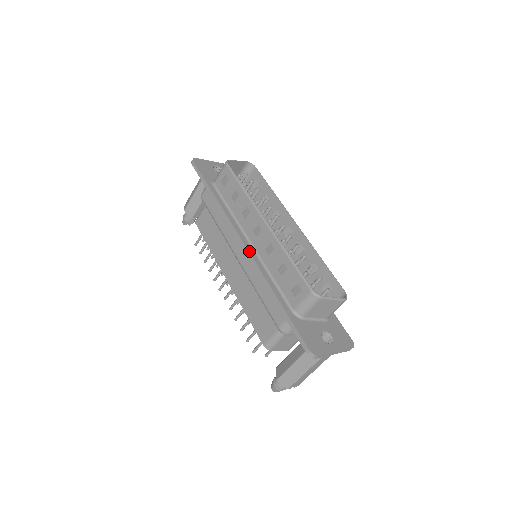
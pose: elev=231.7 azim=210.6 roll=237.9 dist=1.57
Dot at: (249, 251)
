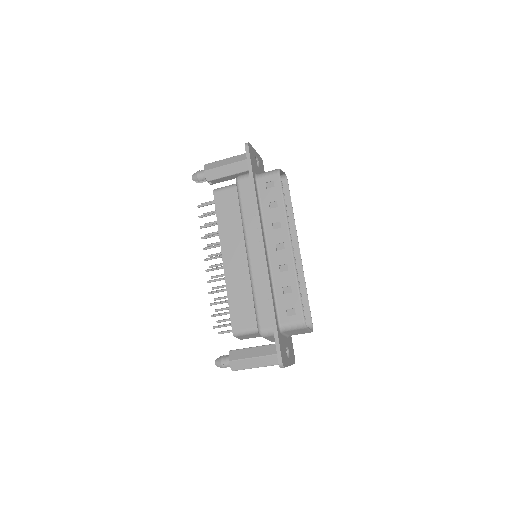
Dot at: (266, 259)
